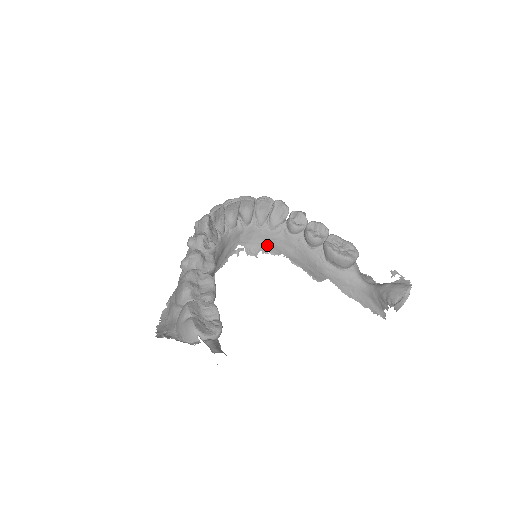
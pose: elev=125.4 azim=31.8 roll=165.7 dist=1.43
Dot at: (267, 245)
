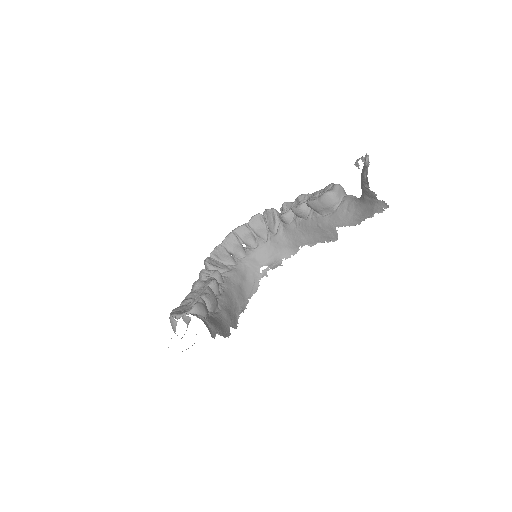
Dot at: (284, 250)
